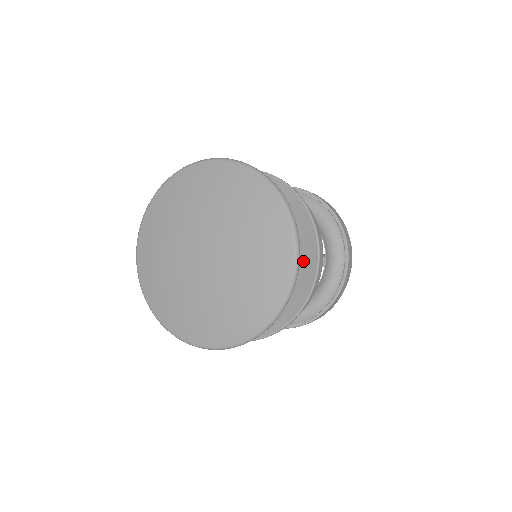
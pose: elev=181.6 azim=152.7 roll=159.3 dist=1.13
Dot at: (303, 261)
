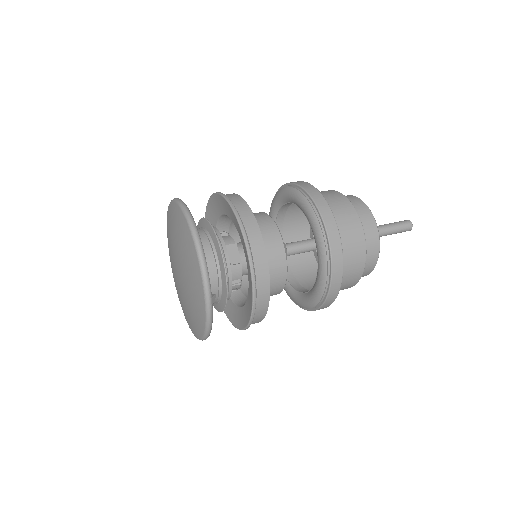
Dot at: (249, 272)
